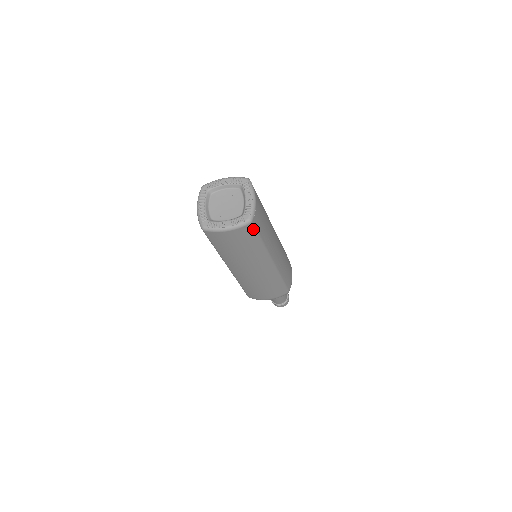
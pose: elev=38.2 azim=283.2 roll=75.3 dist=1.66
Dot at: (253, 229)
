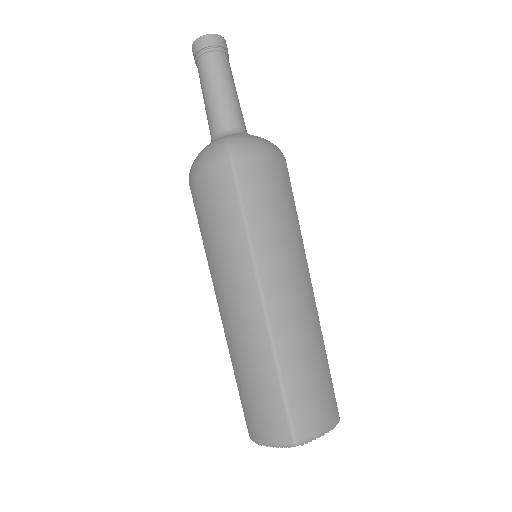
Dot at: occluded
